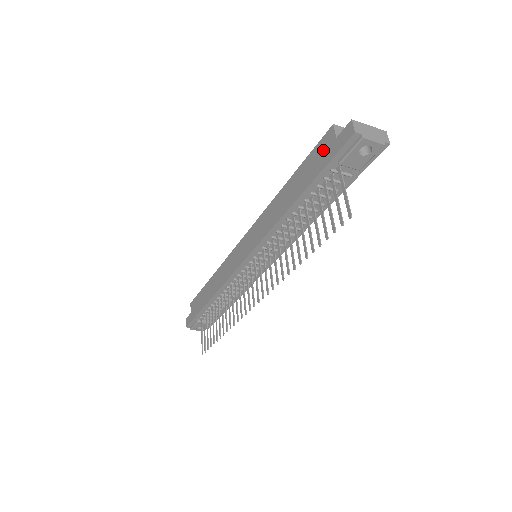
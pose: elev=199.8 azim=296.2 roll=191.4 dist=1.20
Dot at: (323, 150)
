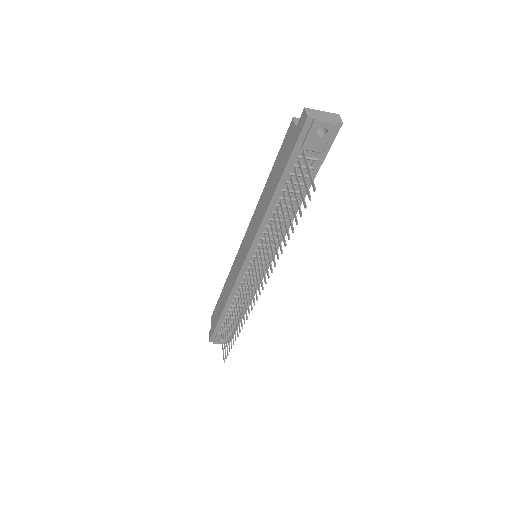
Dot at: (288, 141)
